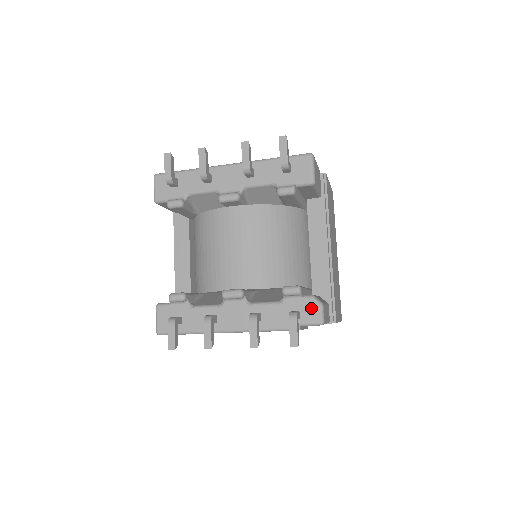
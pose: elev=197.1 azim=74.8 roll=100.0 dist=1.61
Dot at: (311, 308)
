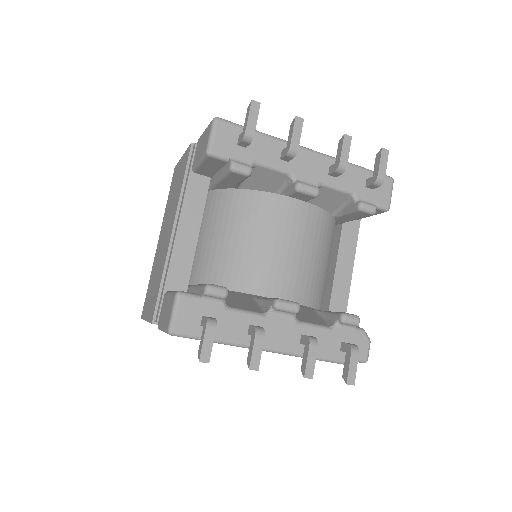
Dot at: (361, 343)
